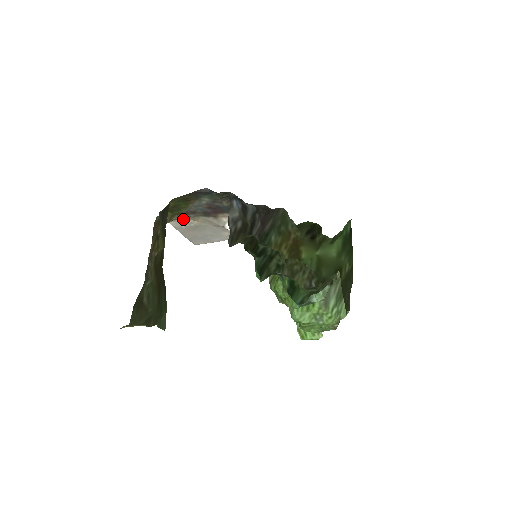
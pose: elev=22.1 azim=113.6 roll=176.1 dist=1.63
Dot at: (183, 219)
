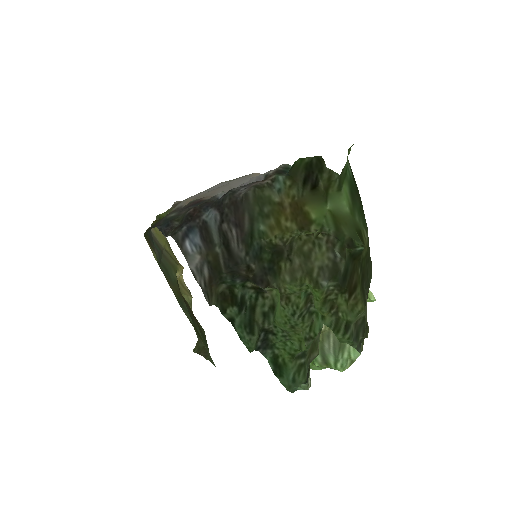
Dot at: (179, 203)
